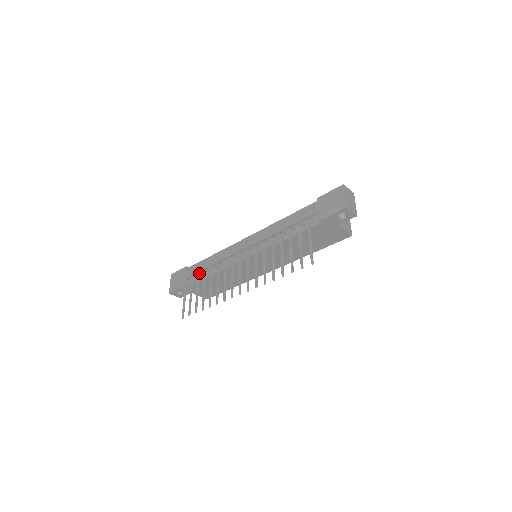
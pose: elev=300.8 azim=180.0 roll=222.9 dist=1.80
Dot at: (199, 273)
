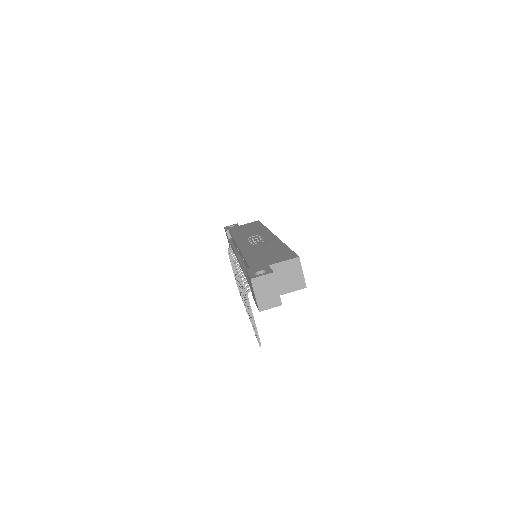
Dot at: (229, 254)
